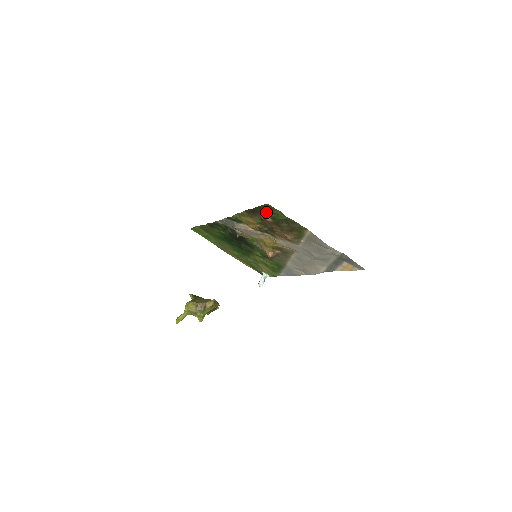
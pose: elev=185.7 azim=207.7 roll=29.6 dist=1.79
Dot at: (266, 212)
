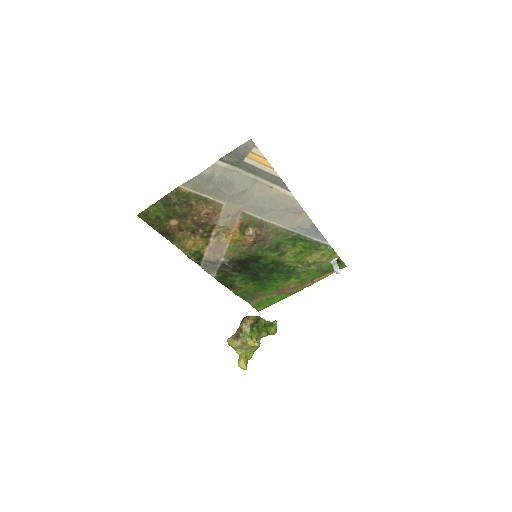
Dot at: (160, 221)
